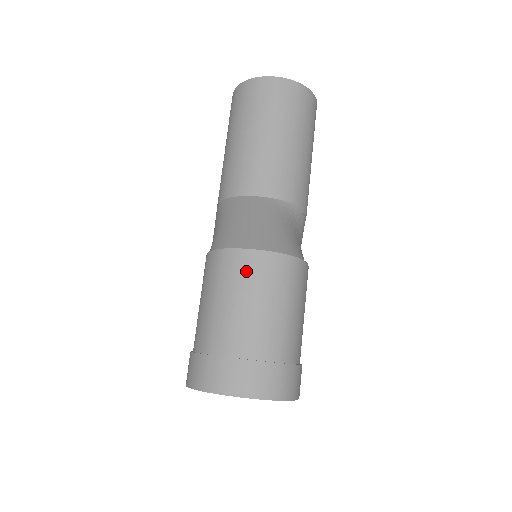
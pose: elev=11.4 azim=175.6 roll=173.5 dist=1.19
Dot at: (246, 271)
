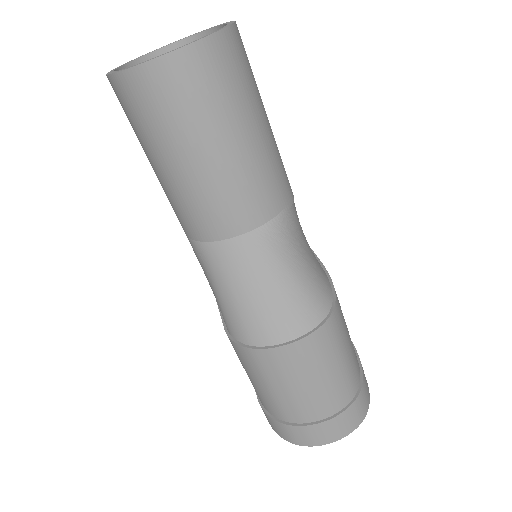
Dot at: (289, 364)
